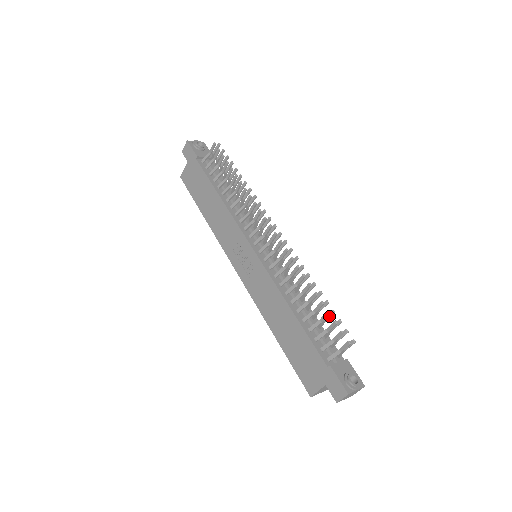
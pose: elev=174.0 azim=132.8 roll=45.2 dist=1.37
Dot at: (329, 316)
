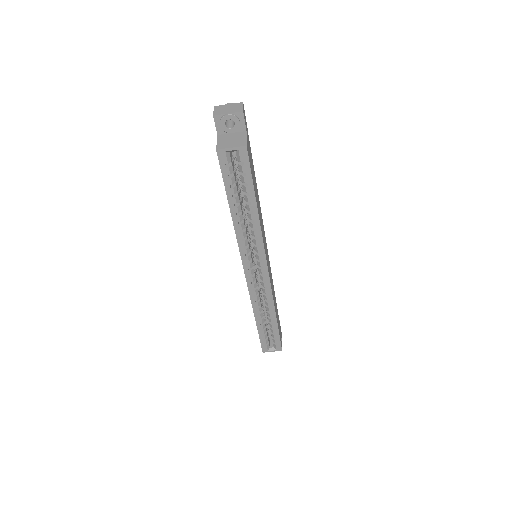
Dot at: occluded
